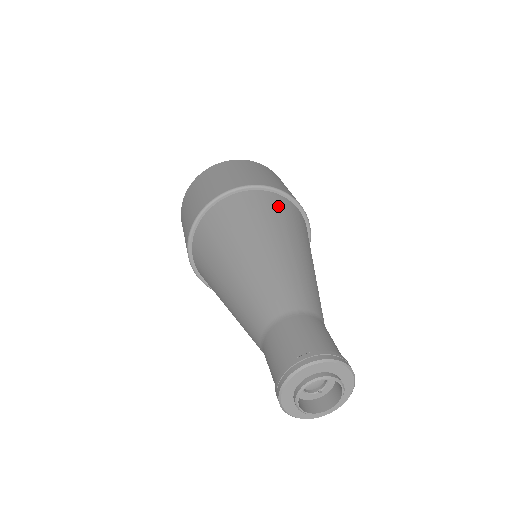
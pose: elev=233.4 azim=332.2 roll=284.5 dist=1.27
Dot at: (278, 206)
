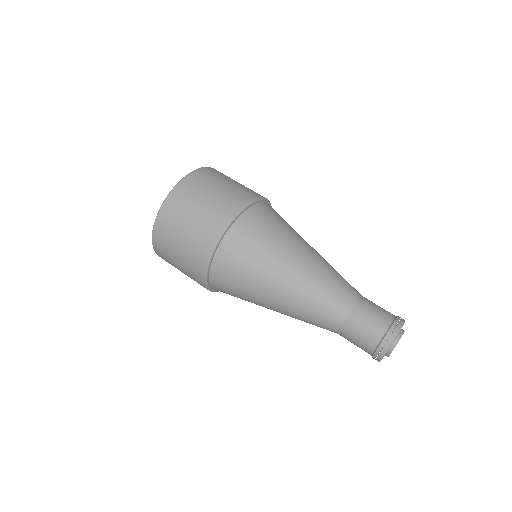
Dot at: occluded
